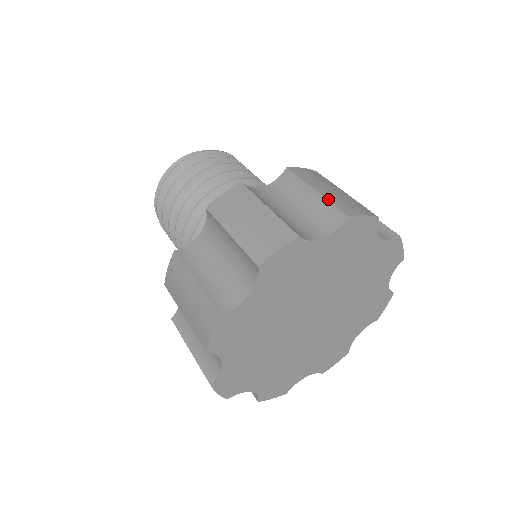
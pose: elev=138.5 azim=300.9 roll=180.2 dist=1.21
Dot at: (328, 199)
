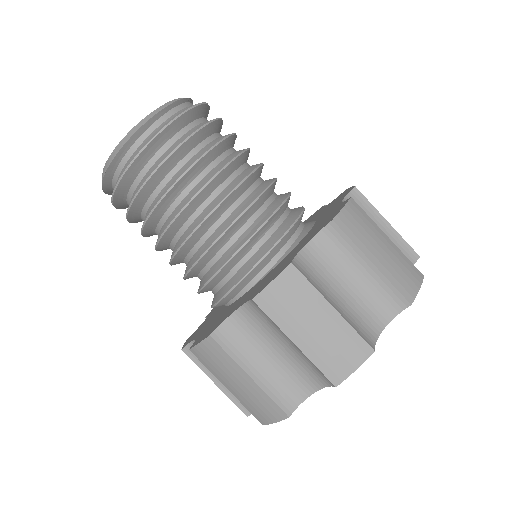
Dot at: (387, 278)
